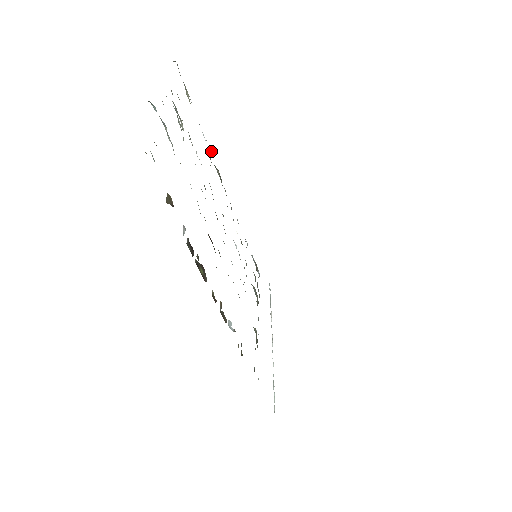
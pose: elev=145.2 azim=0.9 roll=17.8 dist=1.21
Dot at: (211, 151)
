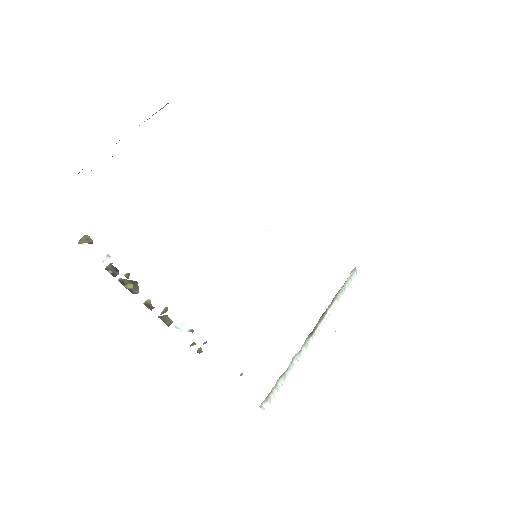
Dot at: occluded
